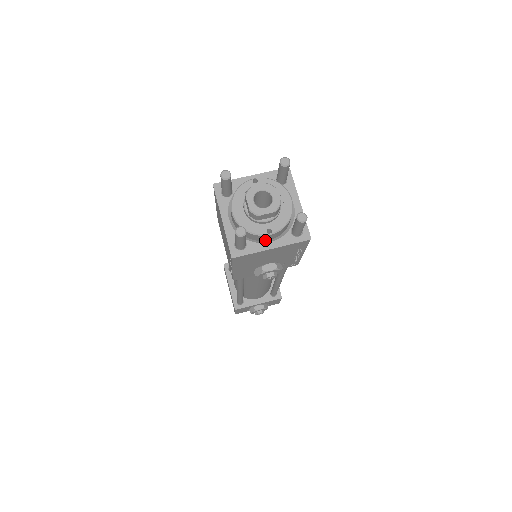
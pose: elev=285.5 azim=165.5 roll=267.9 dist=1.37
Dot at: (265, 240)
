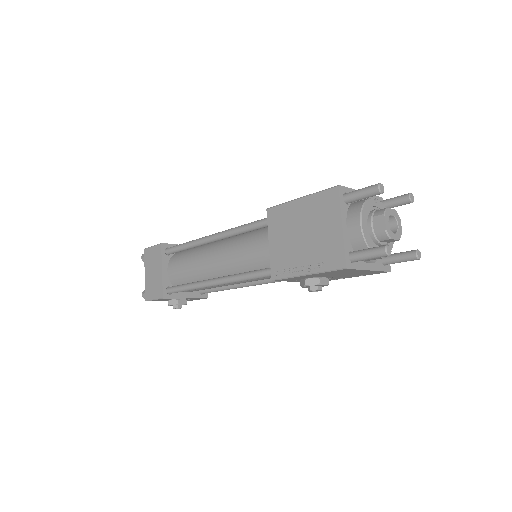
Dot at: (365, 260)
